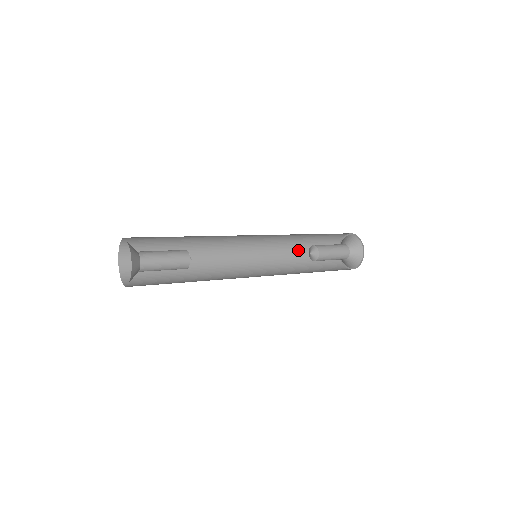
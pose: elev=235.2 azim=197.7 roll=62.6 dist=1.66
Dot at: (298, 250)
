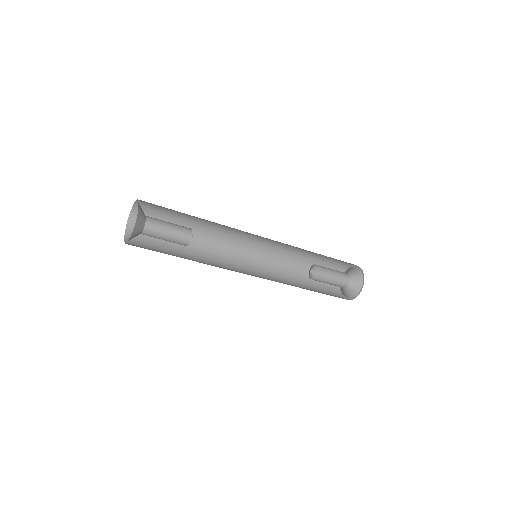
Dot at: (305, 257)
